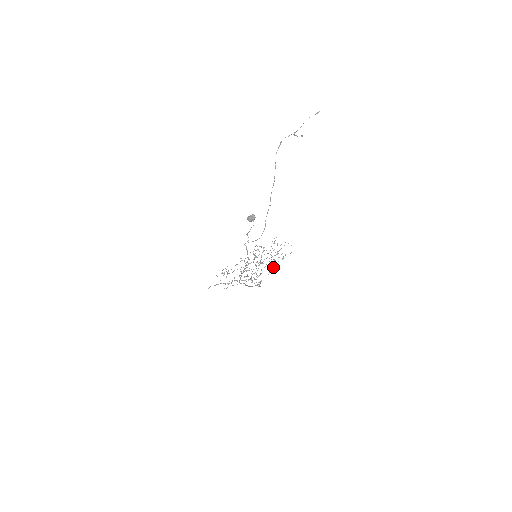
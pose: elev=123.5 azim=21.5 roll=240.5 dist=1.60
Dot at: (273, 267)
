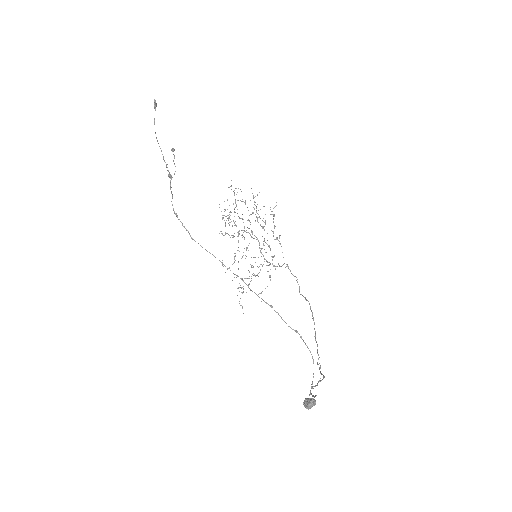
Dot at: (279, 238)
